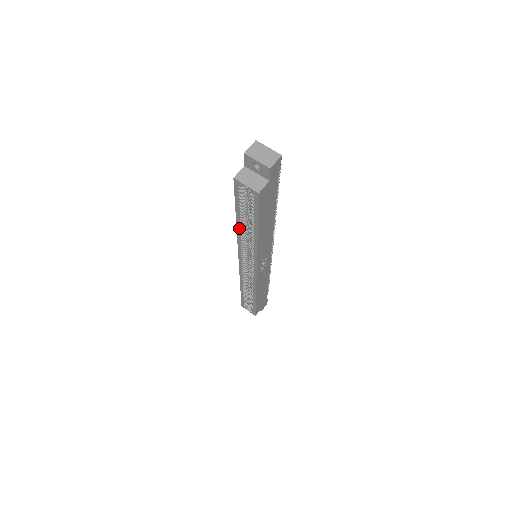
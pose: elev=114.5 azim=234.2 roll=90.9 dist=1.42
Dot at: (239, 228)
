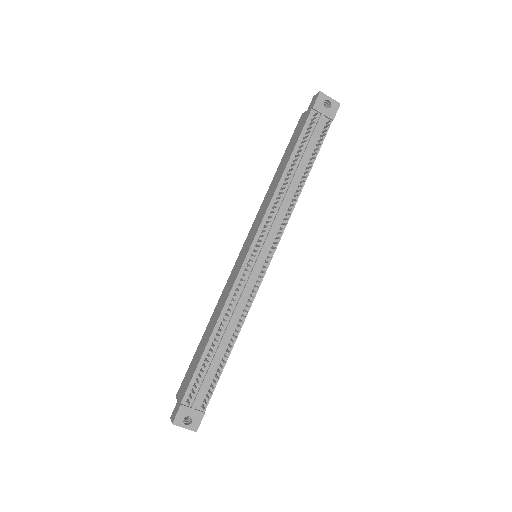
Dot at: occluded
